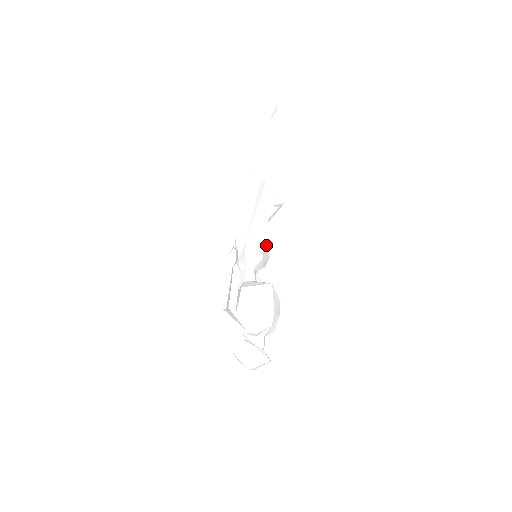
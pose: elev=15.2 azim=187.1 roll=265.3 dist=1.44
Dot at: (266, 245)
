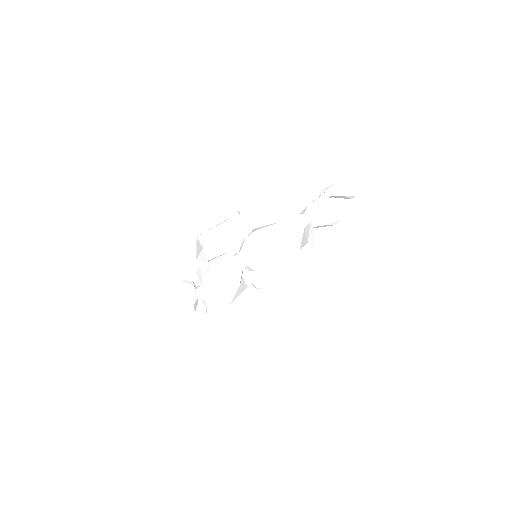
Dot at: (271, 262)
